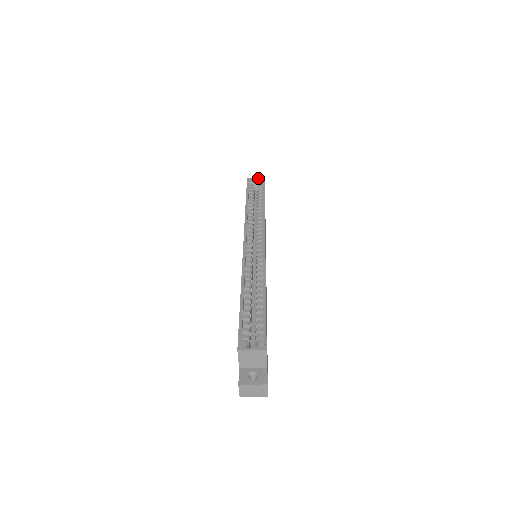
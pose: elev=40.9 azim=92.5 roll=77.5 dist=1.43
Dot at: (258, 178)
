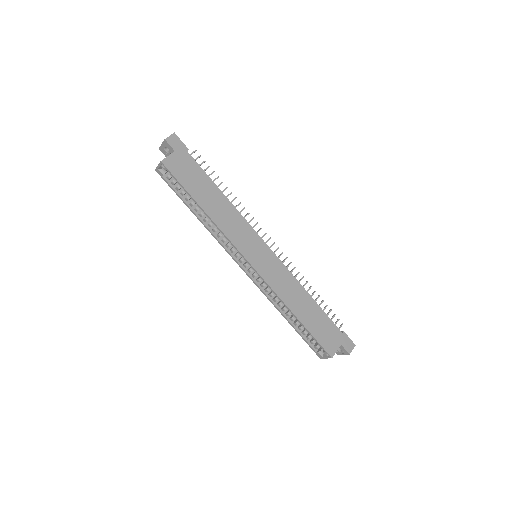
Dot at: (160, 166)
